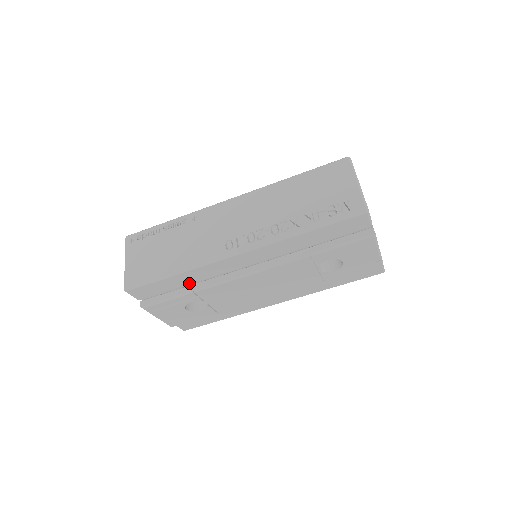
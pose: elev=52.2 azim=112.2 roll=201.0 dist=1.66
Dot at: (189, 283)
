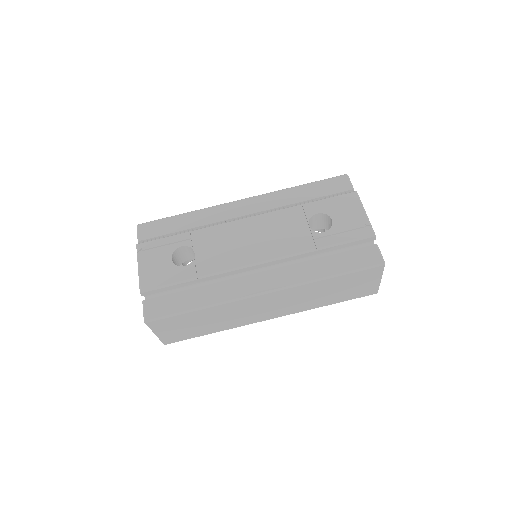
Dot at: (191, 228)
